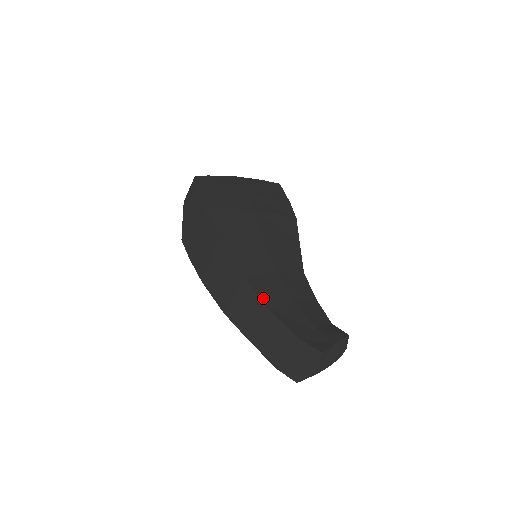
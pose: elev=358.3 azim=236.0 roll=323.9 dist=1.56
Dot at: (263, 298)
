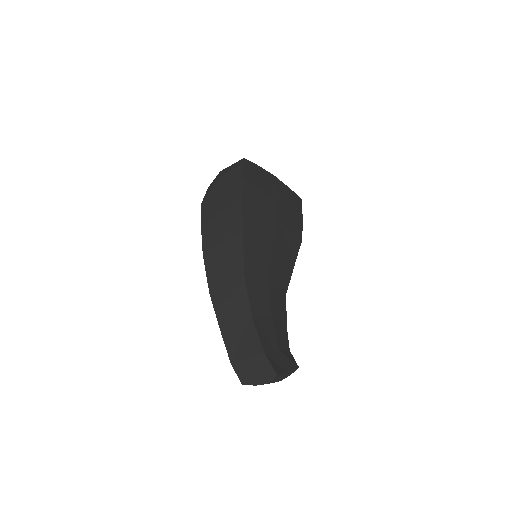
Dot at: (251, 303)
